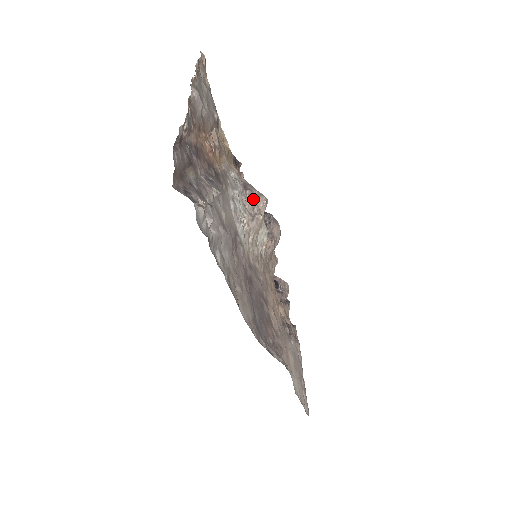
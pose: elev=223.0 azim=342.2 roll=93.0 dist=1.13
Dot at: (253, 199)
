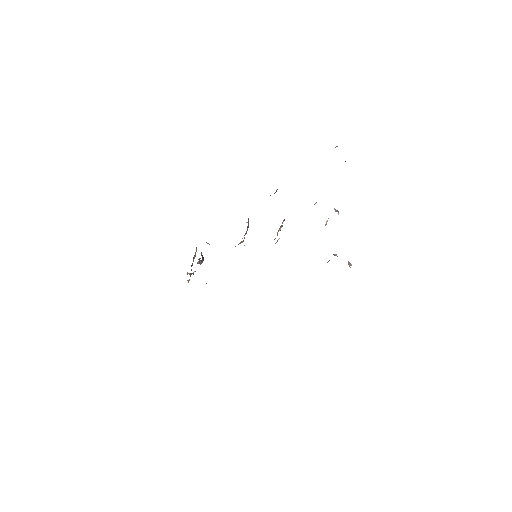
Dot at: (281, 226)
